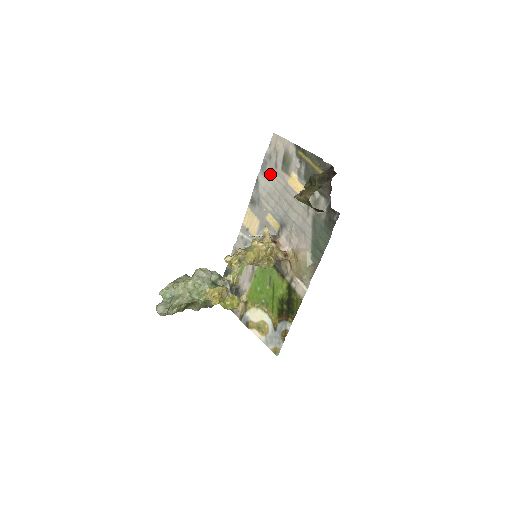
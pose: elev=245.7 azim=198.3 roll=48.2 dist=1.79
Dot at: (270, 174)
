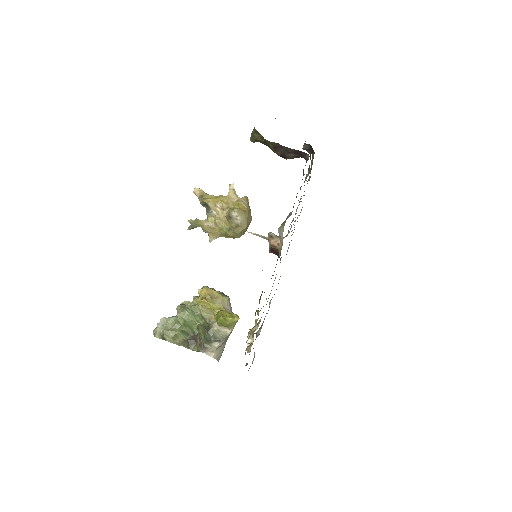
Dot at: occluded
